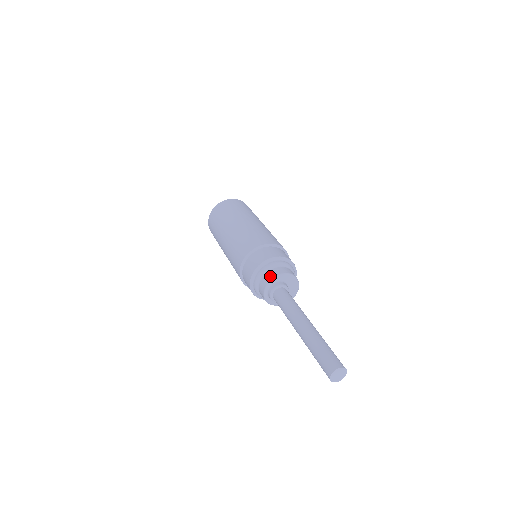
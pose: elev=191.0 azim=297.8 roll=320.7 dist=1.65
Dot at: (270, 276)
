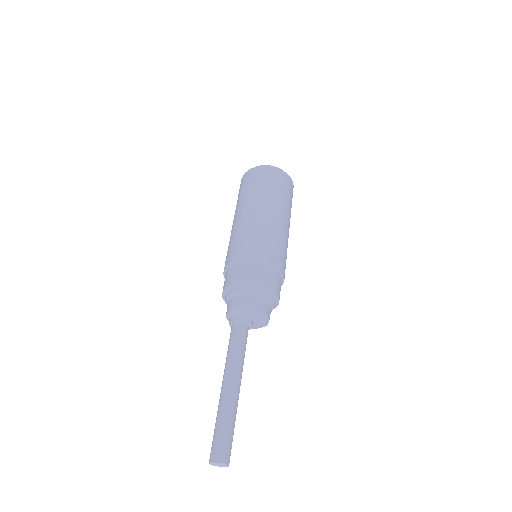
Dot at: (228, 307)
